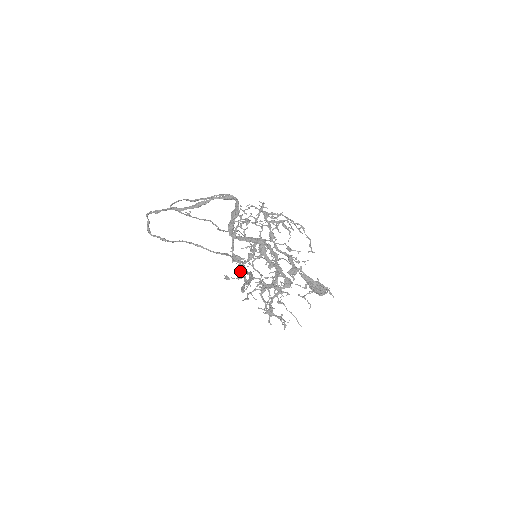
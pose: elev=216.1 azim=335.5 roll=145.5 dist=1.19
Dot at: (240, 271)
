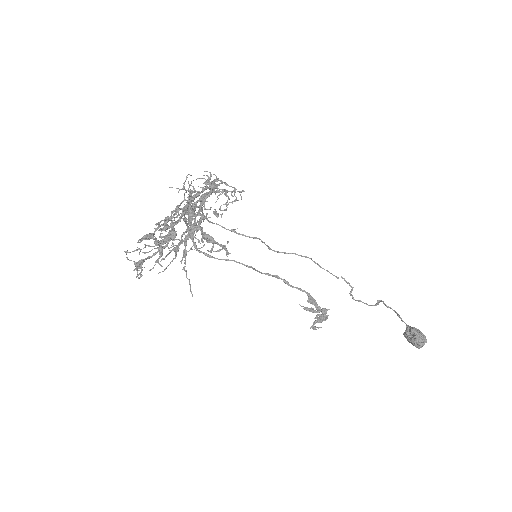
Dot at: (150, 233)
